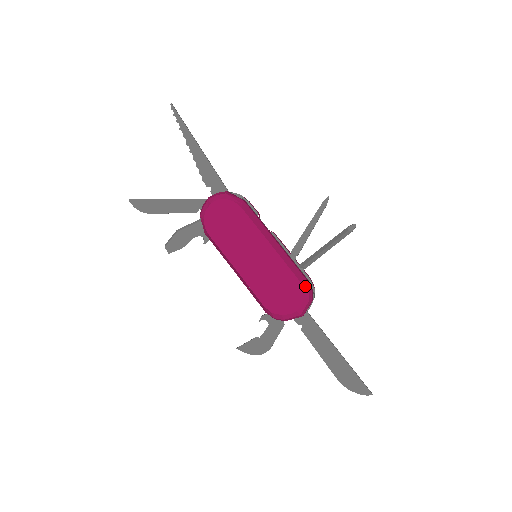
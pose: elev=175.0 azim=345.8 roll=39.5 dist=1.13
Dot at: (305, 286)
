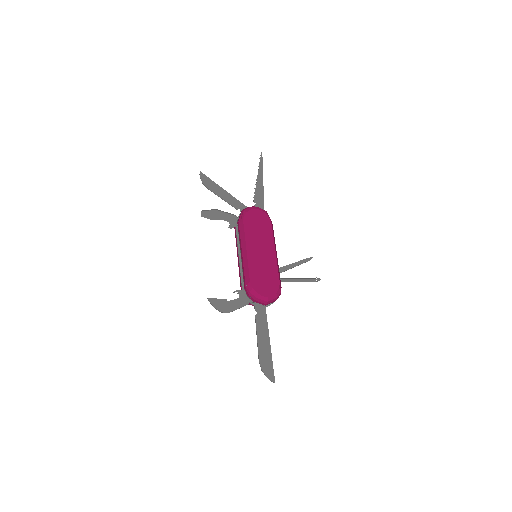
Dot at: (280, 288)
